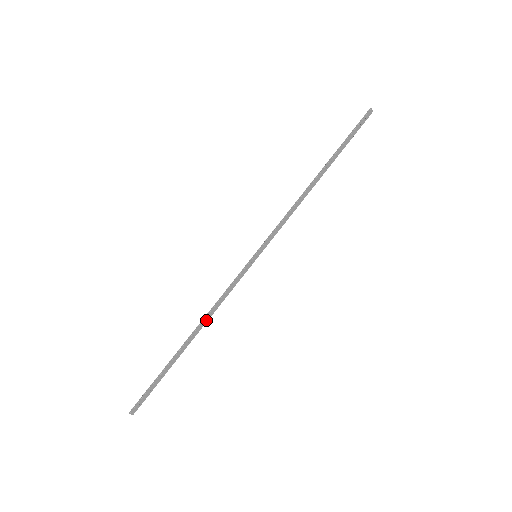
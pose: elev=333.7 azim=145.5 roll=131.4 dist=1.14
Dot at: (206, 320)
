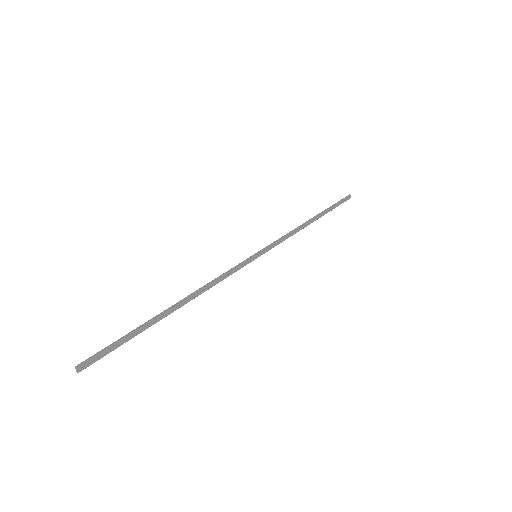
Dot at: (198, 293)
